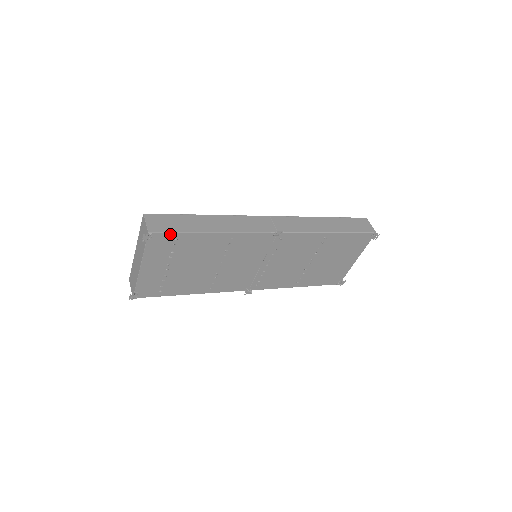
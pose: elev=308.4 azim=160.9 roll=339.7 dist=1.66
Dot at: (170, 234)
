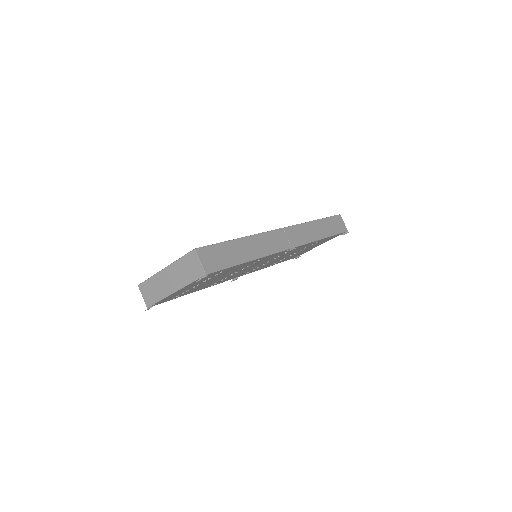
Dot at: (220, 270)
